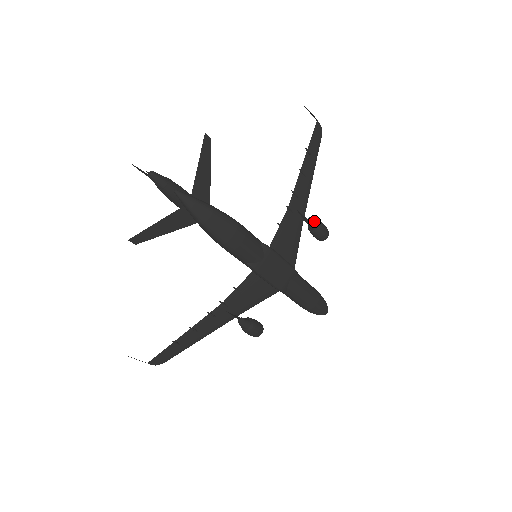
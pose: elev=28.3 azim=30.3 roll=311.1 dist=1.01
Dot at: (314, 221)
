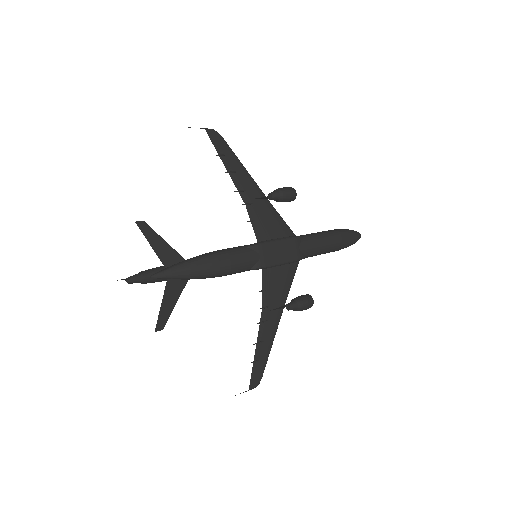
Dot at: (273, 194)
